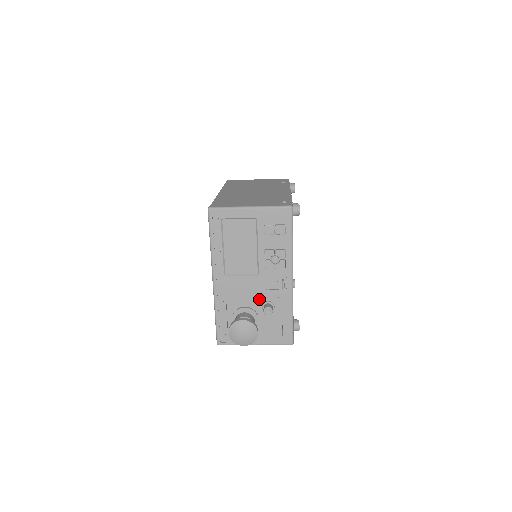
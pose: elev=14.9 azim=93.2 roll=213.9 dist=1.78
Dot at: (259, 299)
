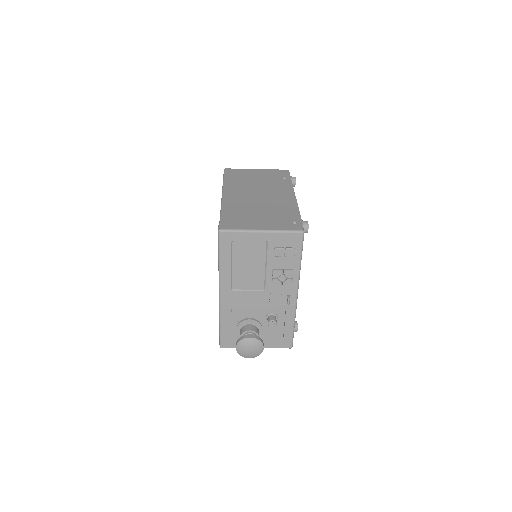
Dot at: (263, 311)
